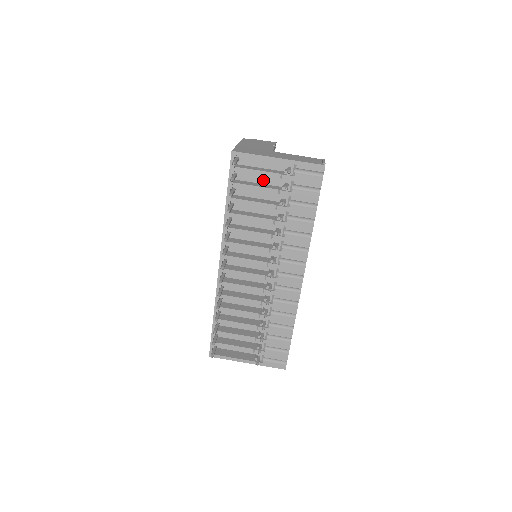
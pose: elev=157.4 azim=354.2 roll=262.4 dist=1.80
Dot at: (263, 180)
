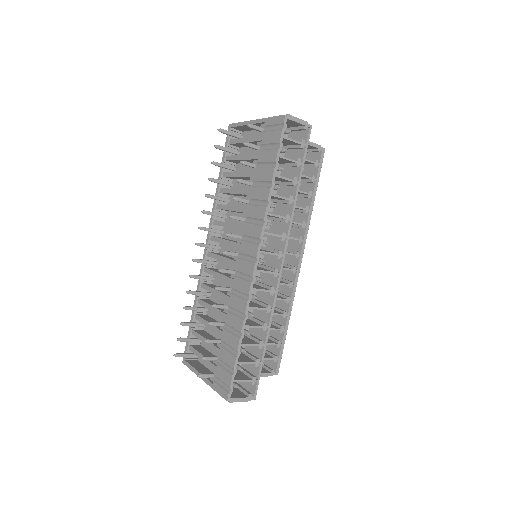
Dot at: occluded
